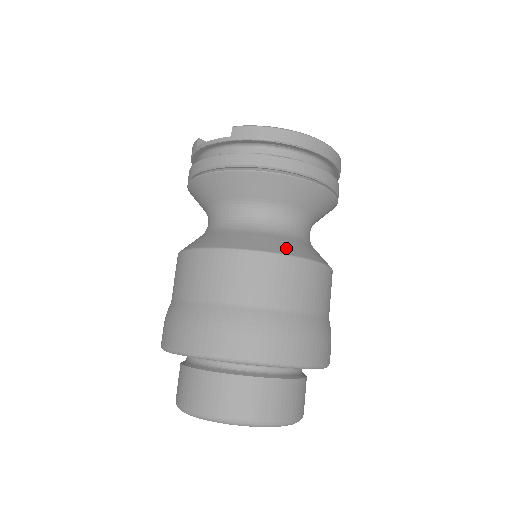
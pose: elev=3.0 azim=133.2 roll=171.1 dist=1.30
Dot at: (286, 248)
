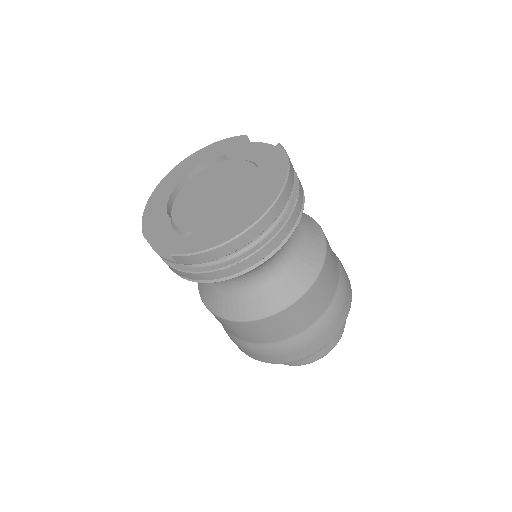
Dot at: (279, 301)
